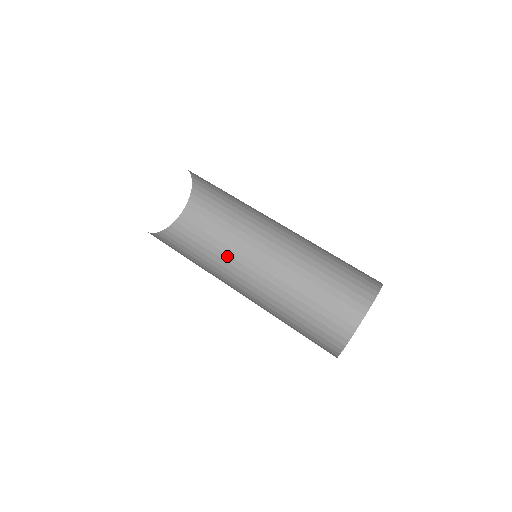
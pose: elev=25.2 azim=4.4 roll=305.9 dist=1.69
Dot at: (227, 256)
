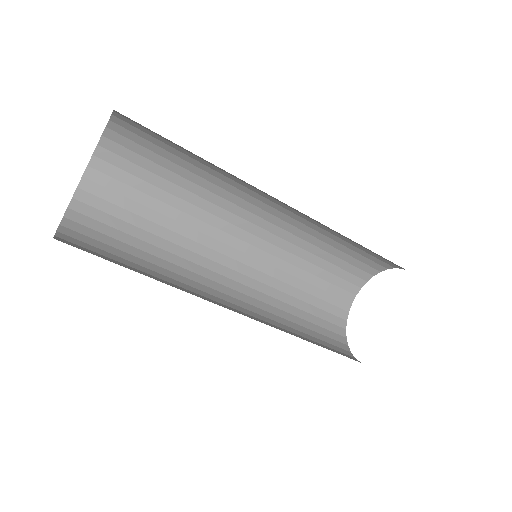
Dot at: (175, 281)
